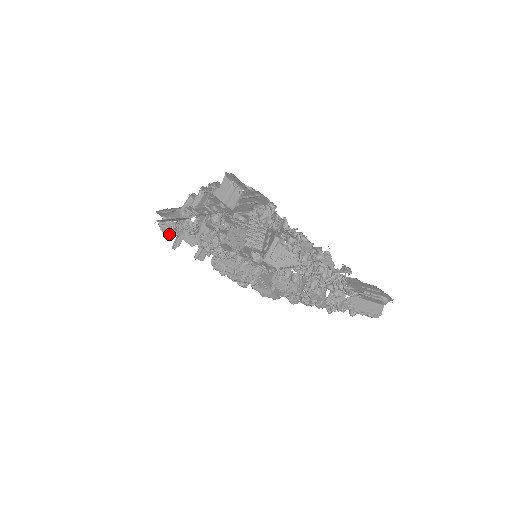
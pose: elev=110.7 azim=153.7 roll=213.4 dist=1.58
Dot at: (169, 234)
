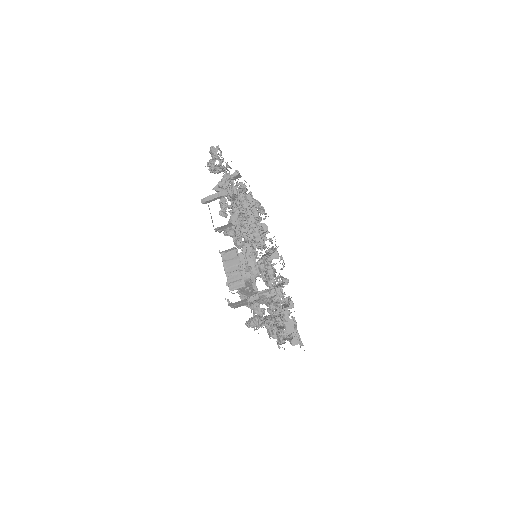
Dot at: (211, 172)
